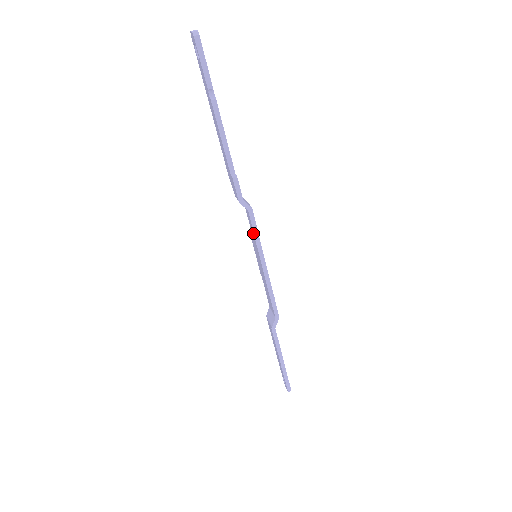
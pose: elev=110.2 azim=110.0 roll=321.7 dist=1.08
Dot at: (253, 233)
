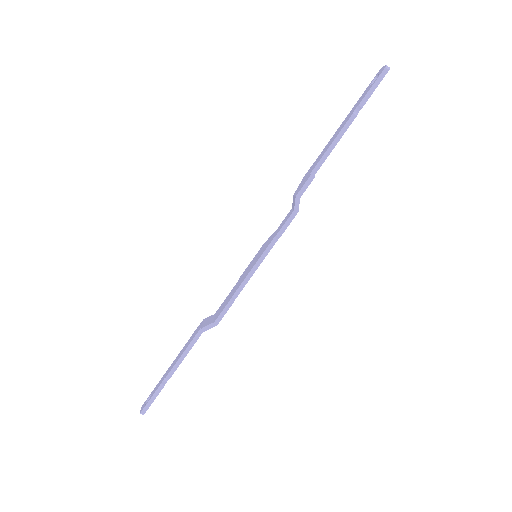
Dot at: (277, 232)
